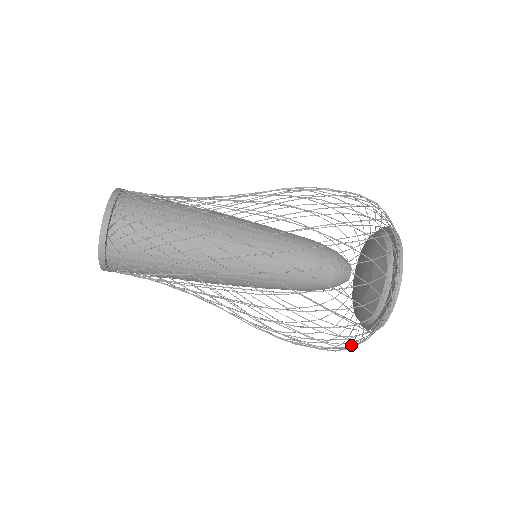
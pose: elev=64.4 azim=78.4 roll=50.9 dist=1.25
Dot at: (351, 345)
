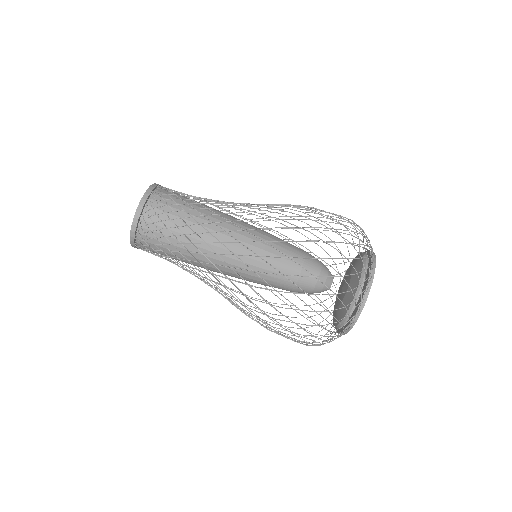
Dot at: (344, 292)
